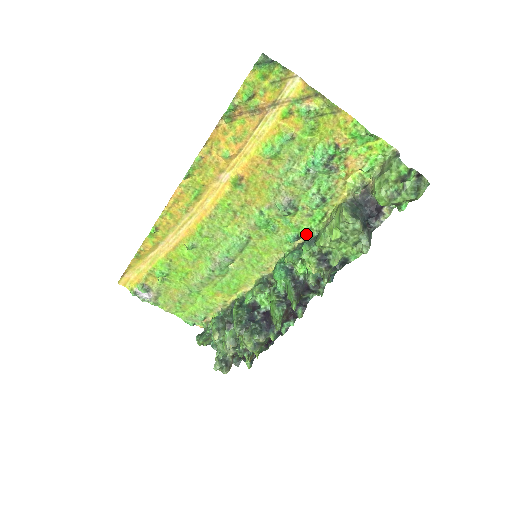
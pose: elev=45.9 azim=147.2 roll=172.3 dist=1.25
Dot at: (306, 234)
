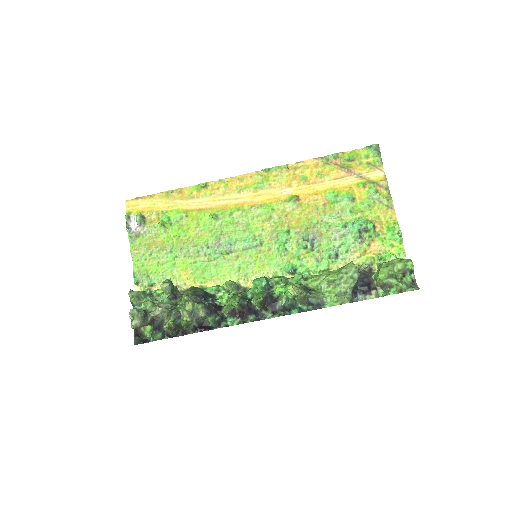
Dot at: (302, 274)
